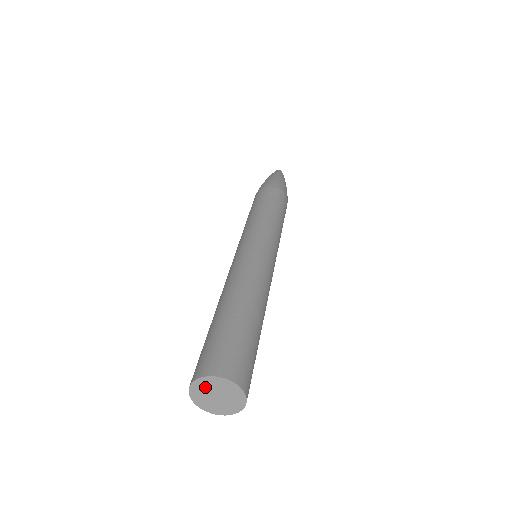
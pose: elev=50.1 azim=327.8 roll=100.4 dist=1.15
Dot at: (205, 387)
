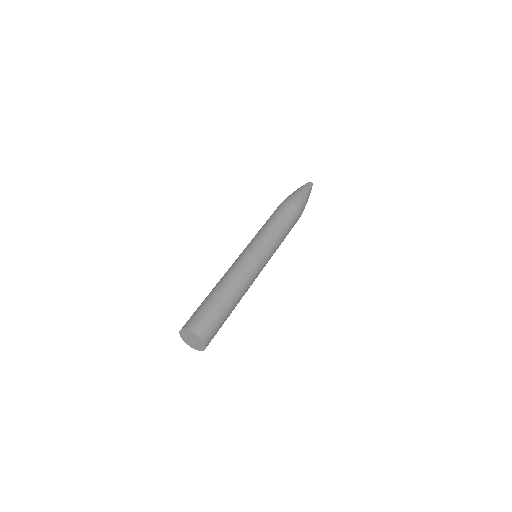
Dot at: (190, 334)
